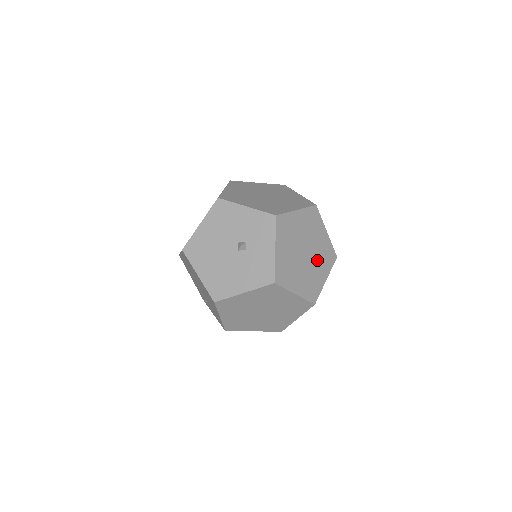
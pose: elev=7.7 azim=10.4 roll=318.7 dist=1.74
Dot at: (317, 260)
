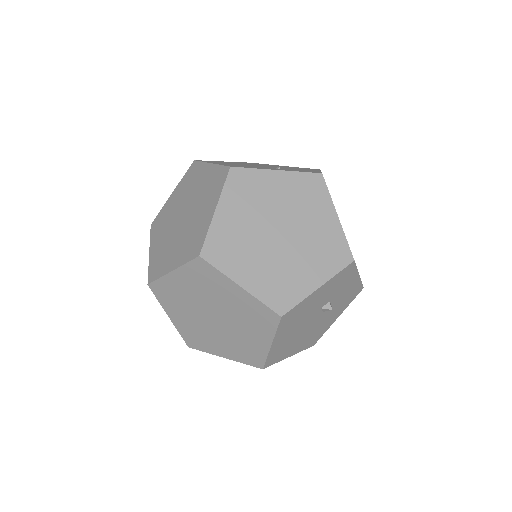
Dot at: occluded
